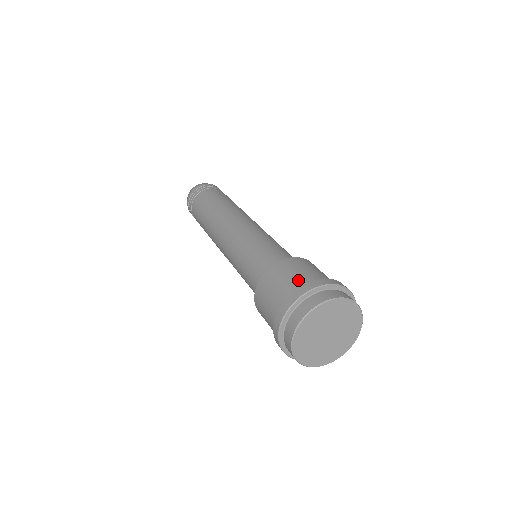
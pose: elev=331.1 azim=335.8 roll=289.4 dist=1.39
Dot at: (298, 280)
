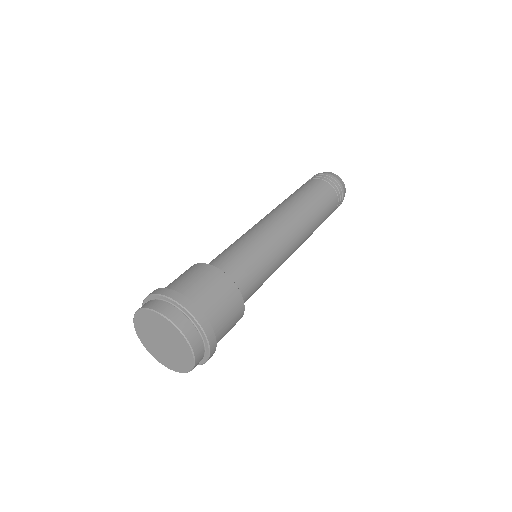
Dot at: (204, 298)
